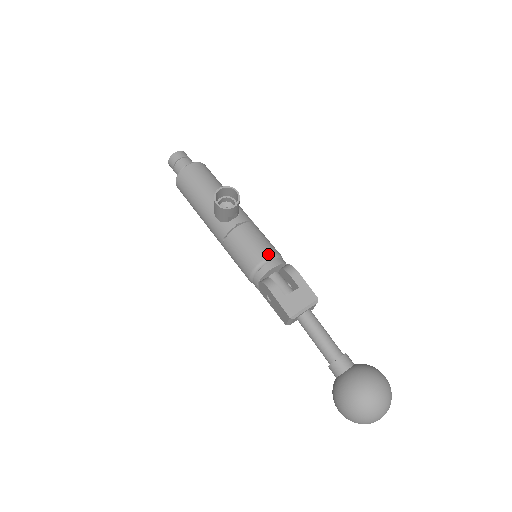
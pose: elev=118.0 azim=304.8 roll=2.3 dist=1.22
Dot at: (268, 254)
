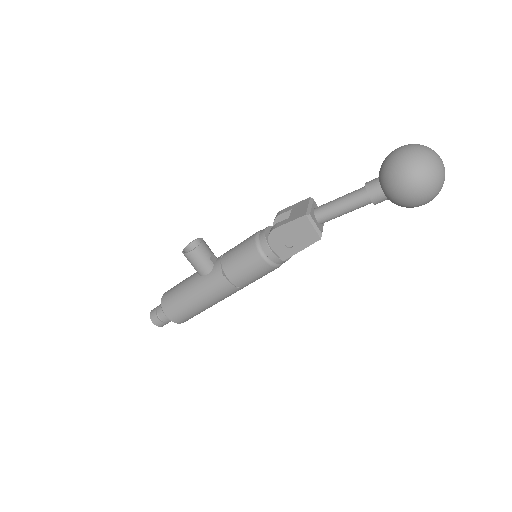
Dot at: (255, 233)
